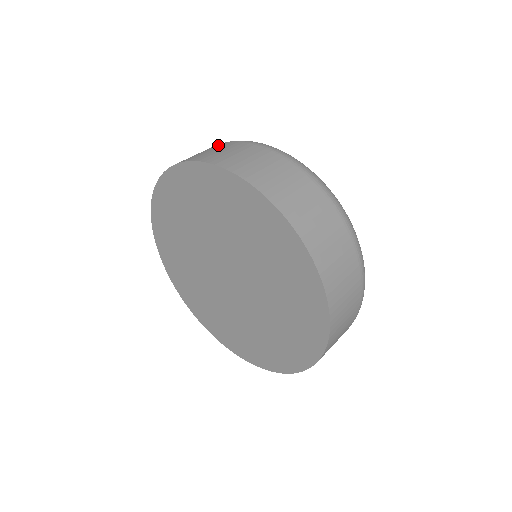
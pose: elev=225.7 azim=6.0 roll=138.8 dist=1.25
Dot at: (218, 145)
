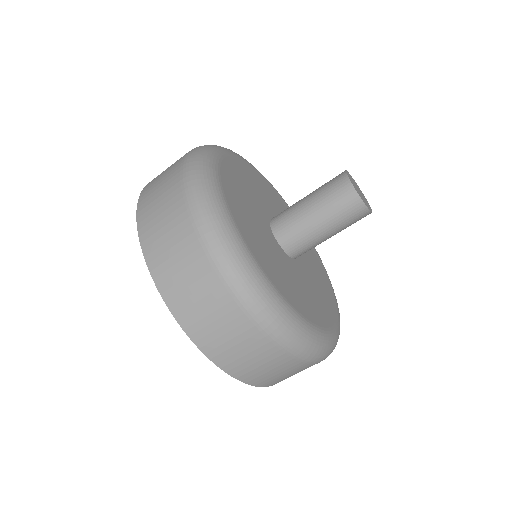
Dot at: occluded
